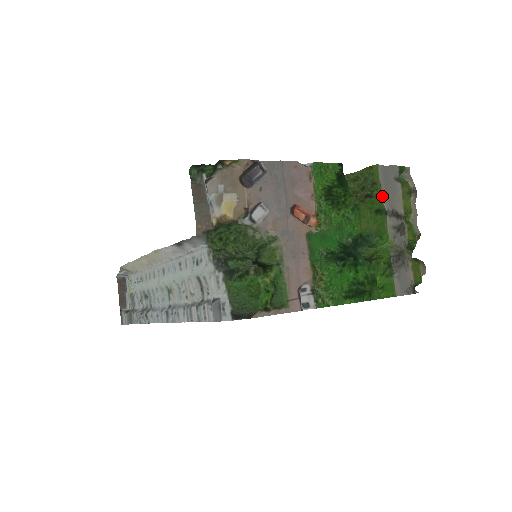
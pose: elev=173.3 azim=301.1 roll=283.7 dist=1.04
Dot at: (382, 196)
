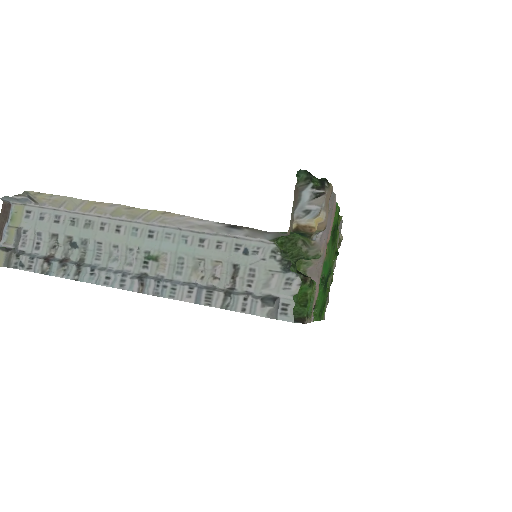
Dot at: occluded
